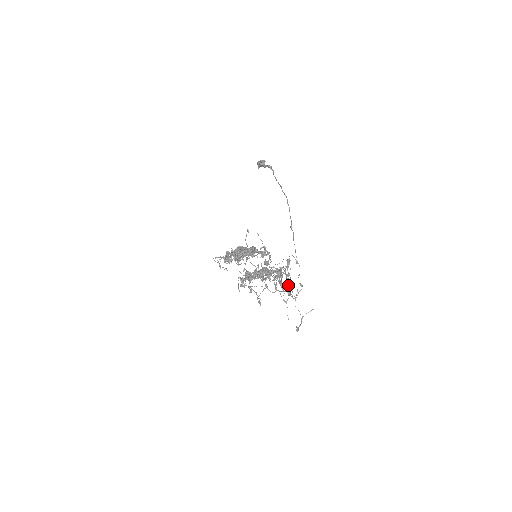
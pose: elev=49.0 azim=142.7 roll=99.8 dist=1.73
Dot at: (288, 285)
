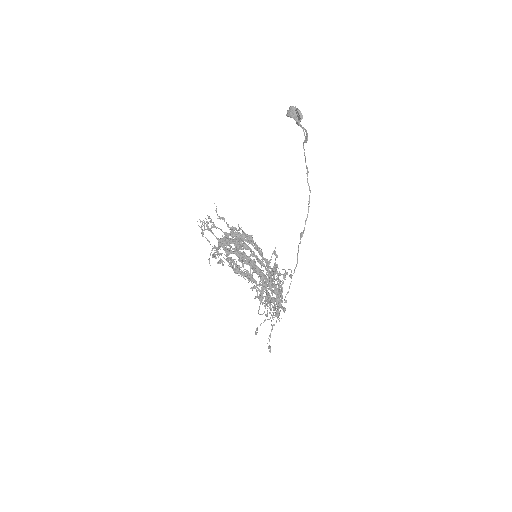
Dot at: occluded
